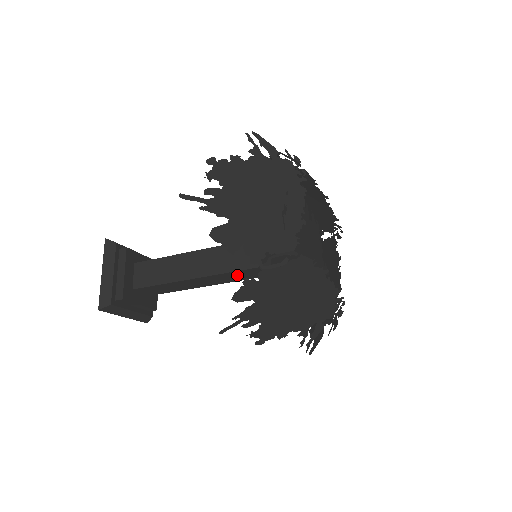
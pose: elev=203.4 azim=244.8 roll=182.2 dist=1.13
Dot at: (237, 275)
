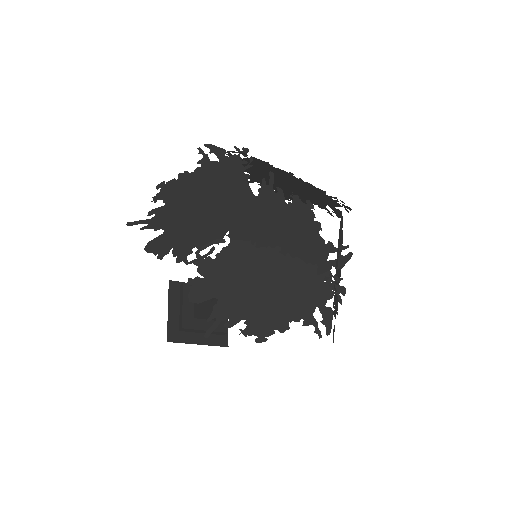
Dot at: occluded
